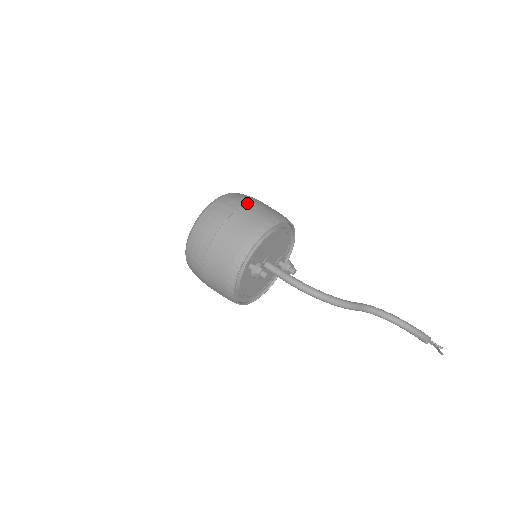
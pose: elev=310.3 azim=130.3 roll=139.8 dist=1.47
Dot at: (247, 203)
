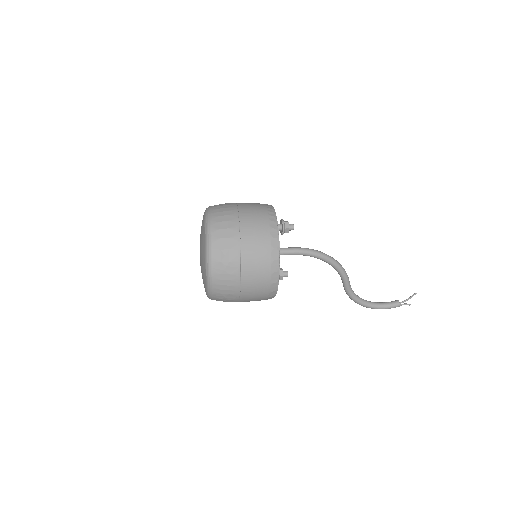
Dot at: occluded
